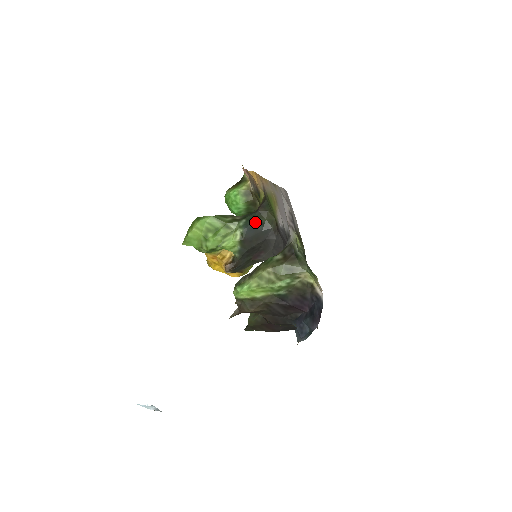
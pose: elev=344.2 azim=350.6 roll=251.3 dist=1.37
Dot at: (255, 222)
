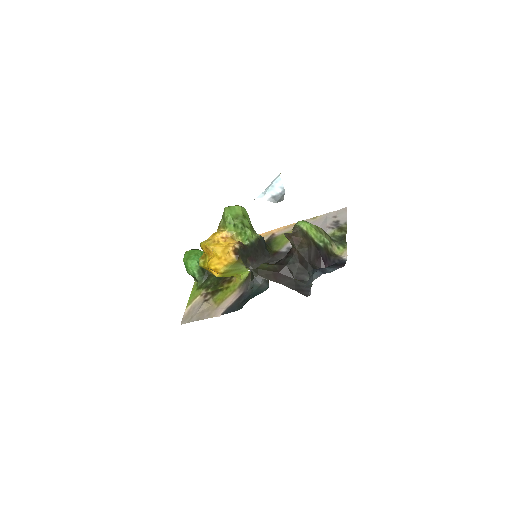
Dot at: occluded
